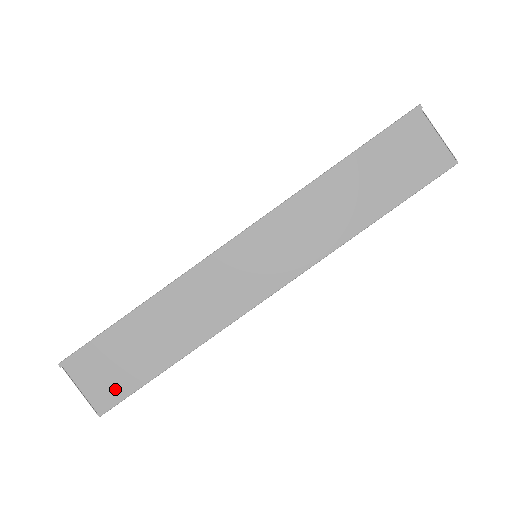
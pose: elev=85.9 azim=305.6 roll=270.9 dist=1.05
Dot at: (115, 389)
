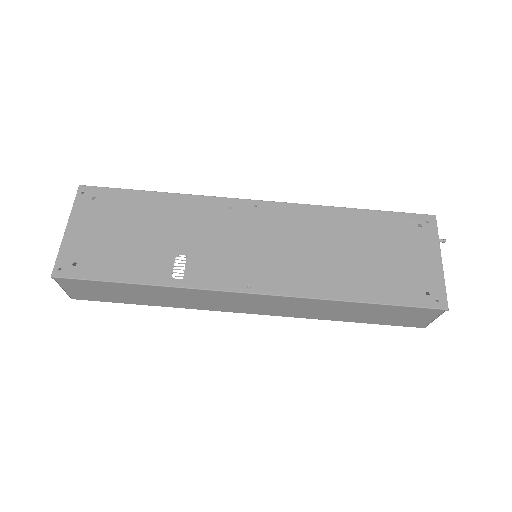
Dot at: (93, 297)
